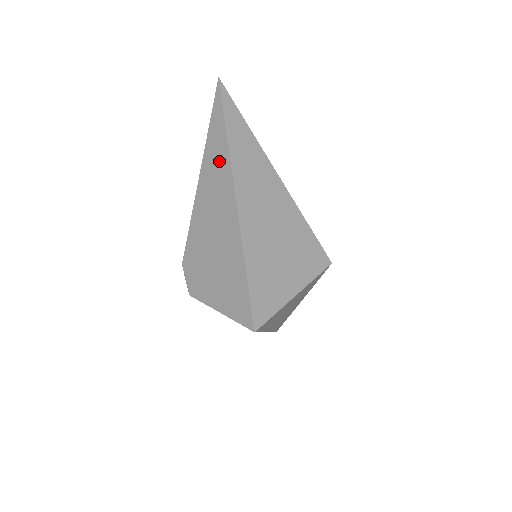
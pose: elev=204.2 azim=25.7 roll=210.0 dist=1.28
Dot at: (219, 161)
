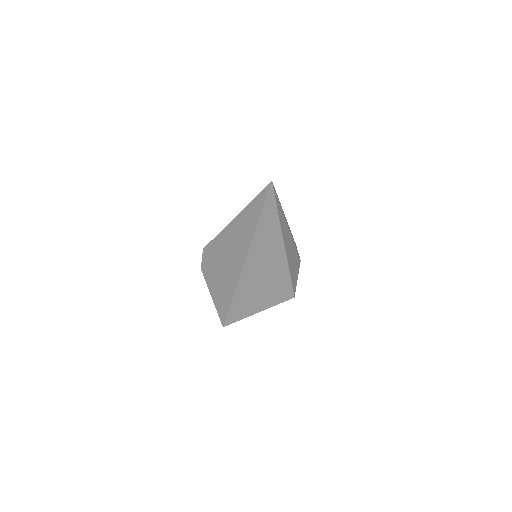
Dot at: (246, 231)
